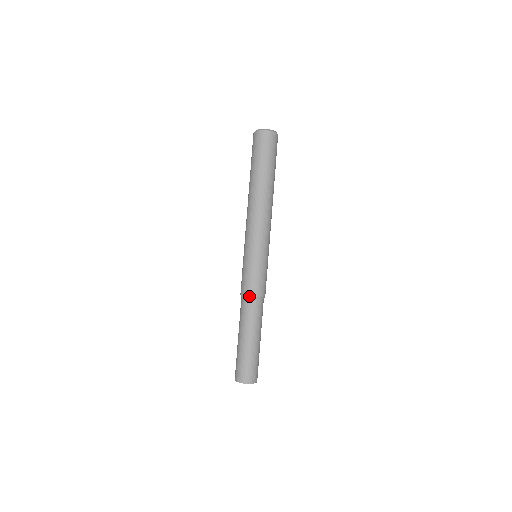
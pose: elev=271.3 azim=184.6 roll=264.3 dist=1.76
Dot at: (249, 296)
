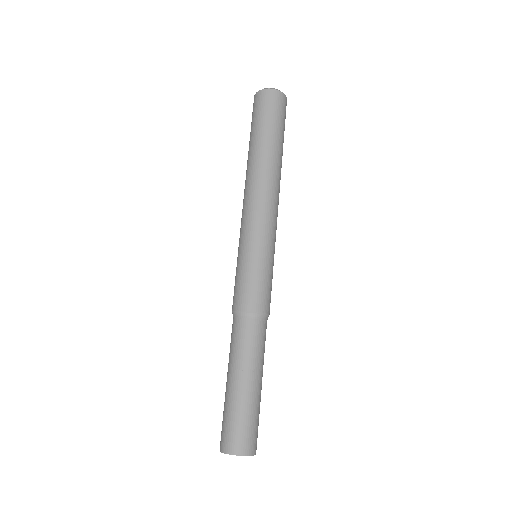
Dot at: (242, 311)
